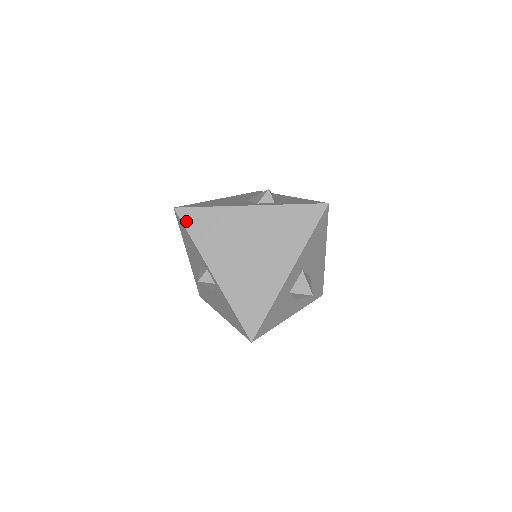
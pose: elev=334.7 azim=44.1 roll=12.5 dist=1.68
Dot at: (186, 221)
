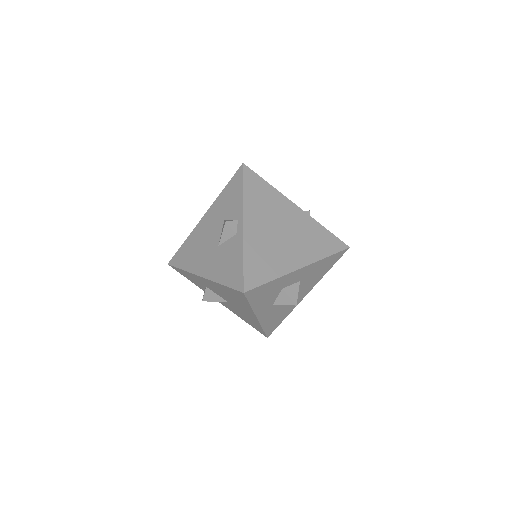
Dot at: (247, 177)
